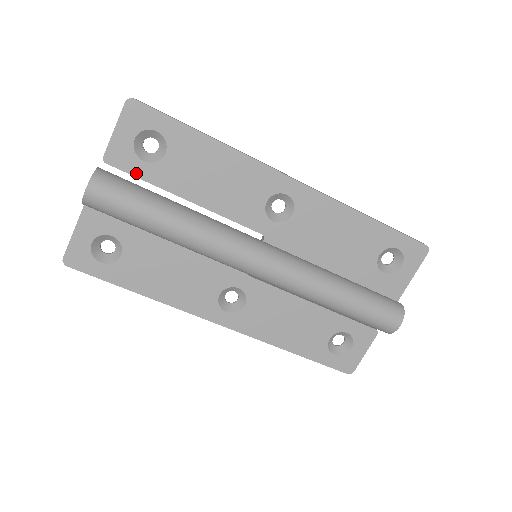
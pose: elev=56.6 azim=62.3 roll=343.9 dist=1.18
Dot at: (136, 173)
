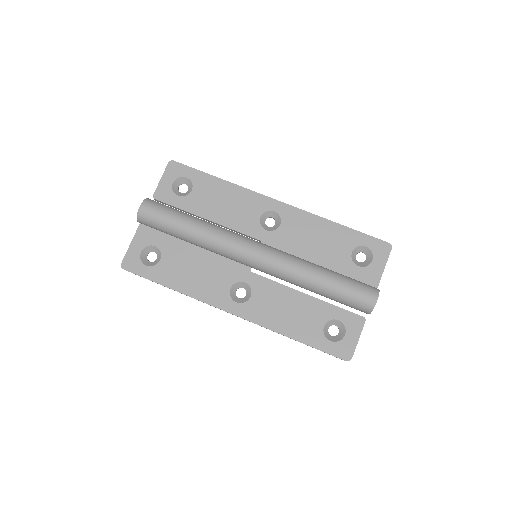
Dot at: (173, 204)
